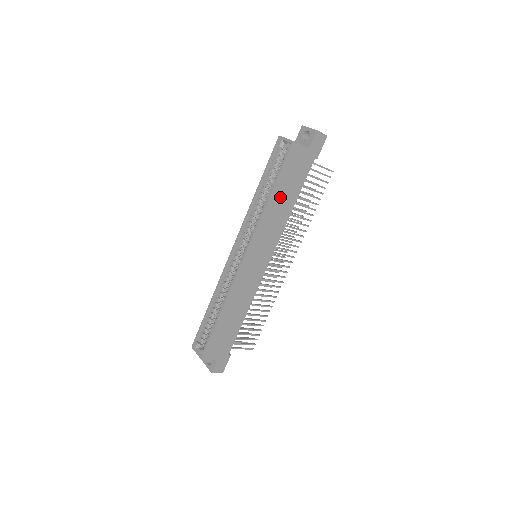
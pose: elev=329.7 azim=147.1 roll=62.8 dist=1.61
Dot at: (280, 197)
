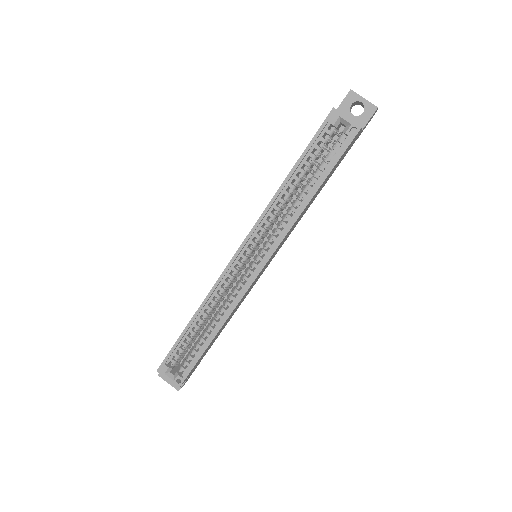
Dot at: (316, 193)
